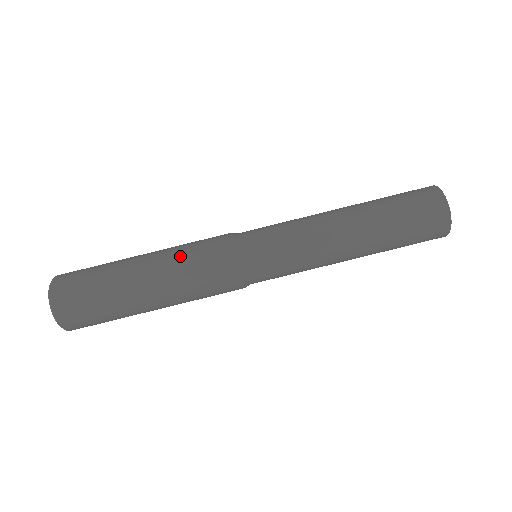
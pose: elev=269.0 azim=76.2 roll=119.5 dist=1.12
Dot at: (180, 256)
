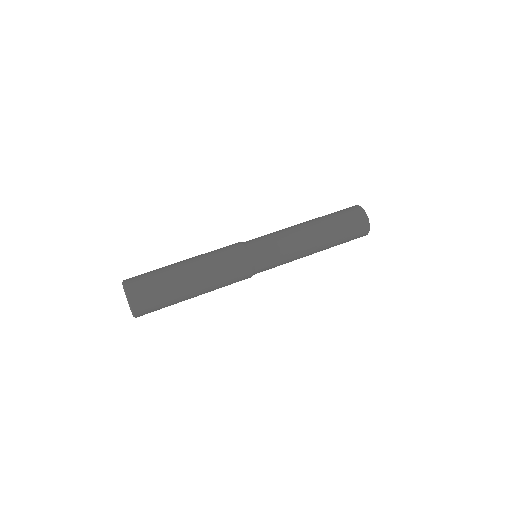
Dot at: (208, 252)
